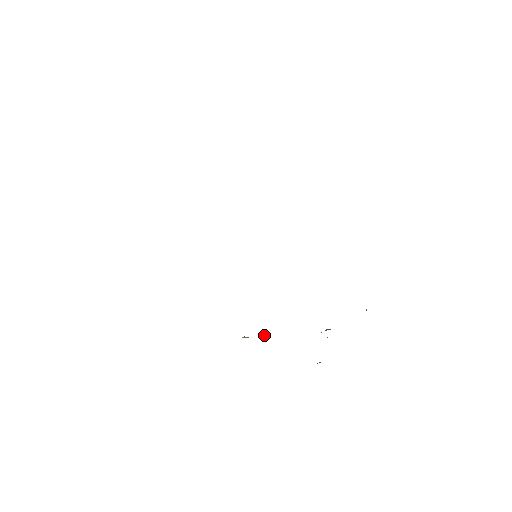
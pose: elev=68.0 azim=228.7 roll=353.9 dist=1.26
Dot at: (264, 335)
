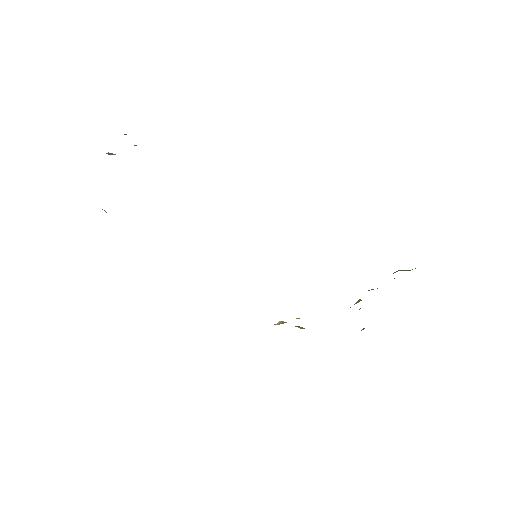
Dot at: (297, 318)
